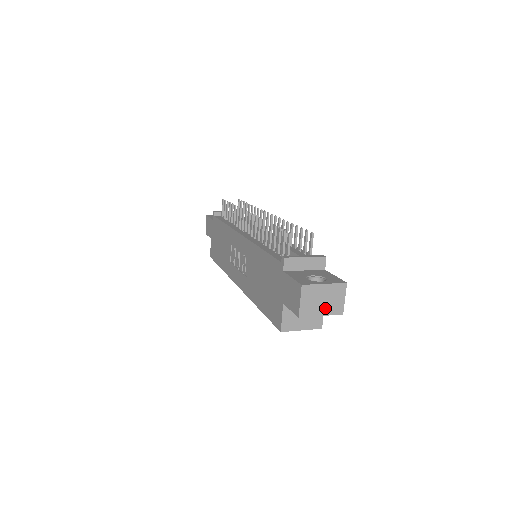
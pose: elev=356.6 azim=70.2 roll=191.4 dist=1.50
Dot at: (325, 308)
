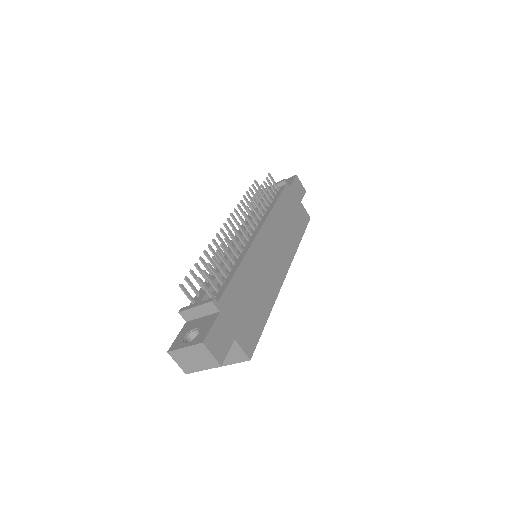
Dot at: (201, 364)
